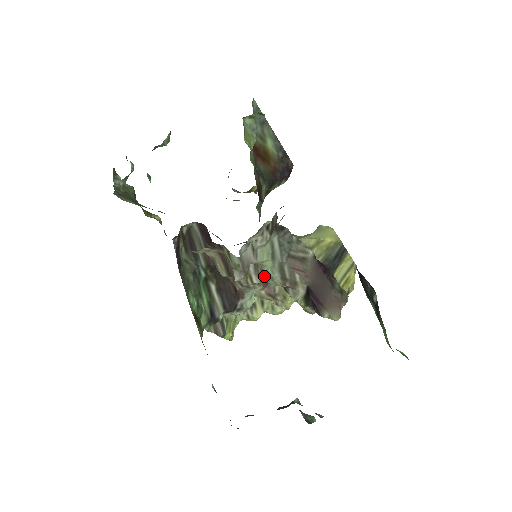
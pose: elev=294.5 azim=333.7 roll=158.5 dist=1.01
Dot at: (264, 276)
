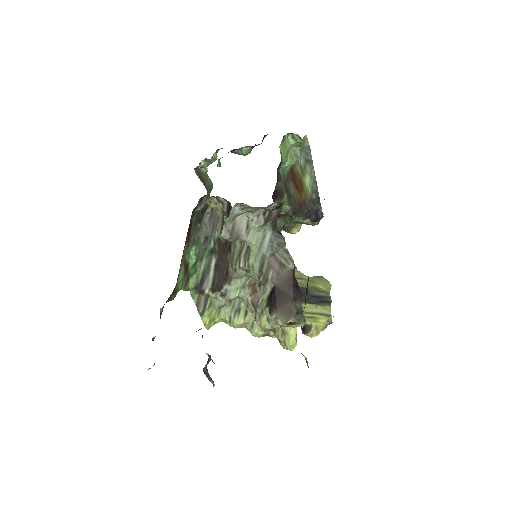
Dot at: (248, 261)
